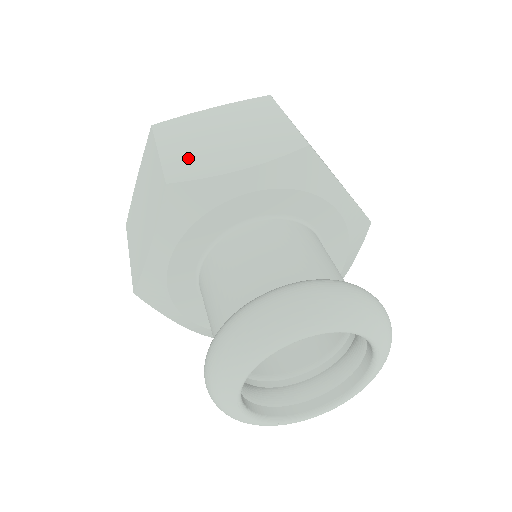
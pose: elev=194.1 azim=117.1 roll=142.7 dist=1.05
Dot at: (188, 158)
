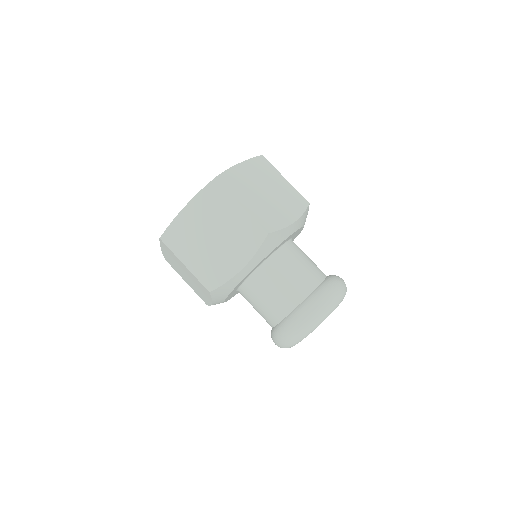
Dot at: (263, 212)
